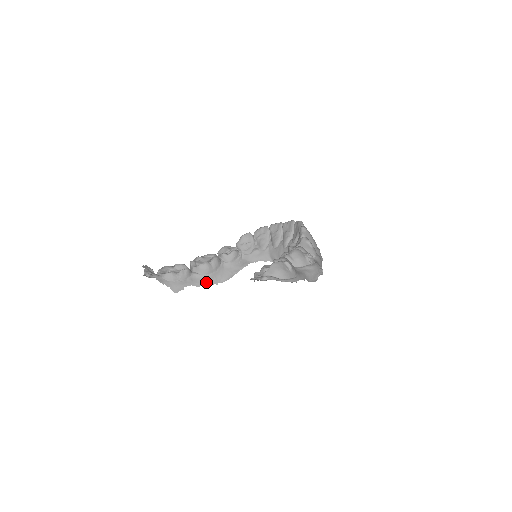
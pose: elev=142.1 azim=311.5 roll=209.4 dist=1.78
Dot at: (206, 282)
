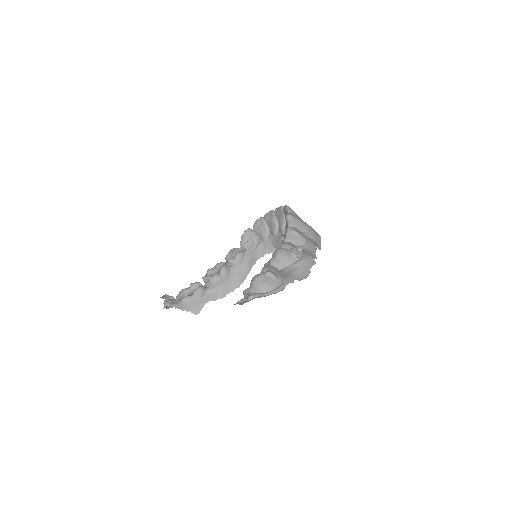
Dot at: (222, 293)
